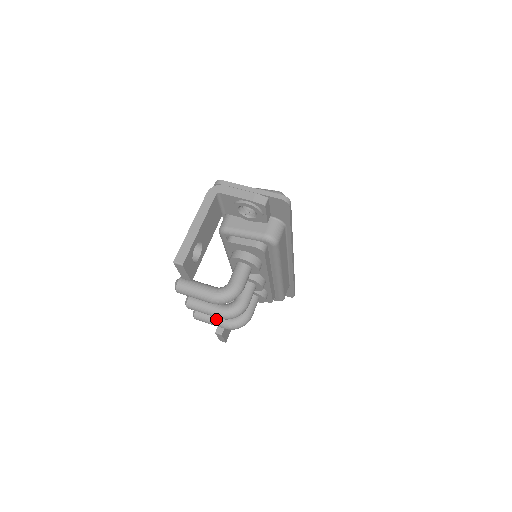
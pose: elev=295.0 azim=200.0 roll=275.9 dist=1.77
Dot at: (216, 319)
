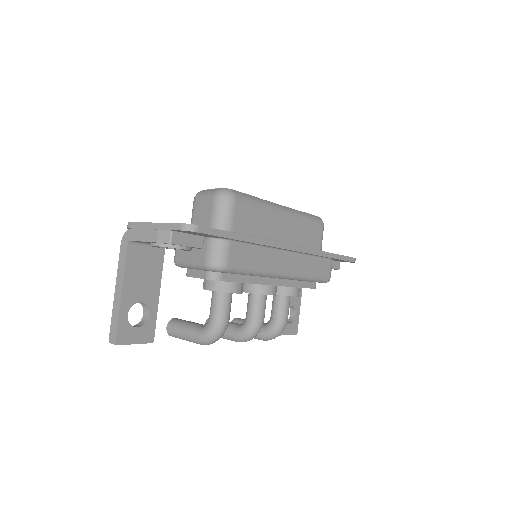
Dot at: occluded
